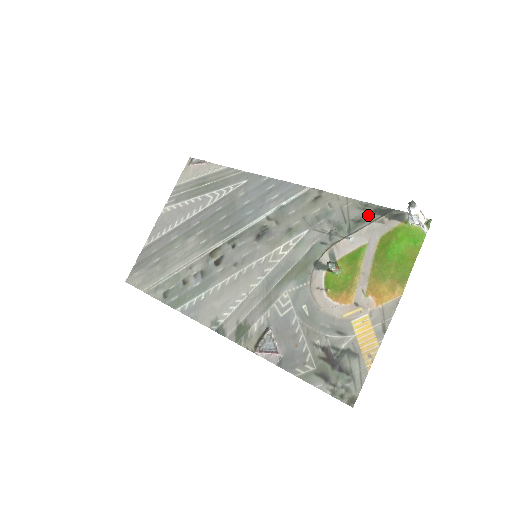
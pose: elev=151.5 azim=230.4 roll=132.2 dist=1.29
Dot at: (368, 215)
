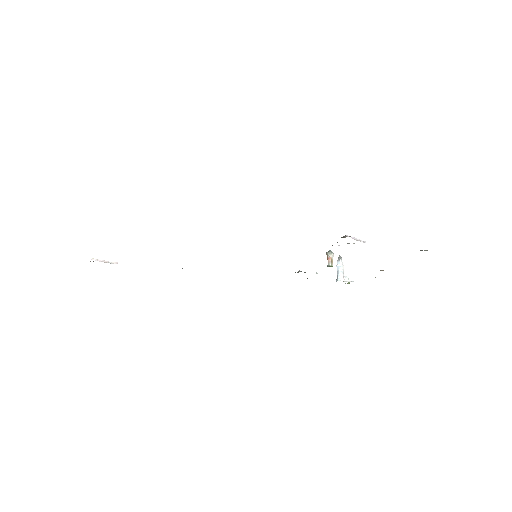
Dot at: occluded
